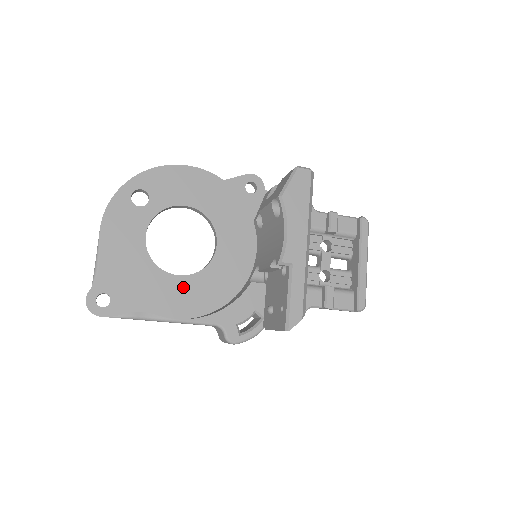
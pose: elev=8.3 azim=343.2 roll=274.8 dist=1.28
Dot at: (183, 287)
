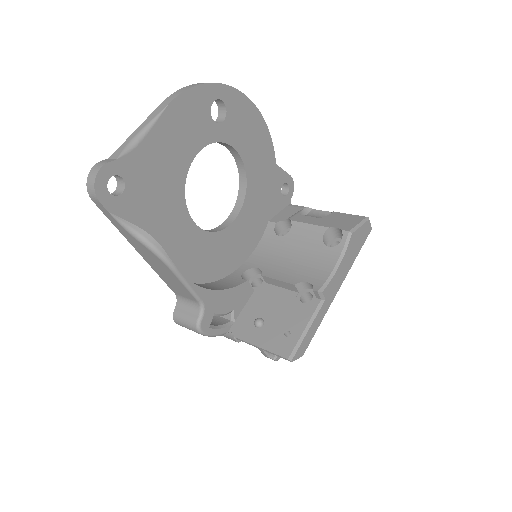
Dot at: (189, 236)
